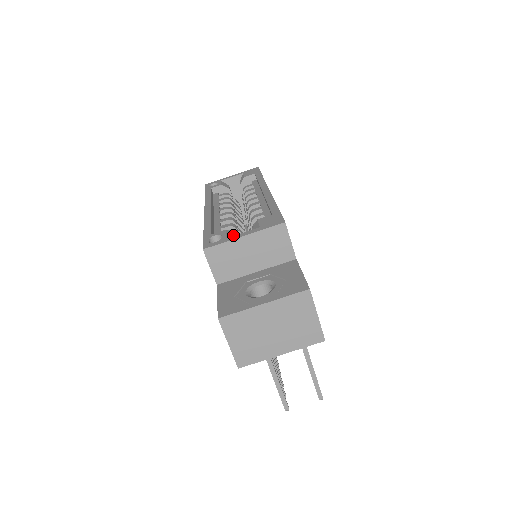
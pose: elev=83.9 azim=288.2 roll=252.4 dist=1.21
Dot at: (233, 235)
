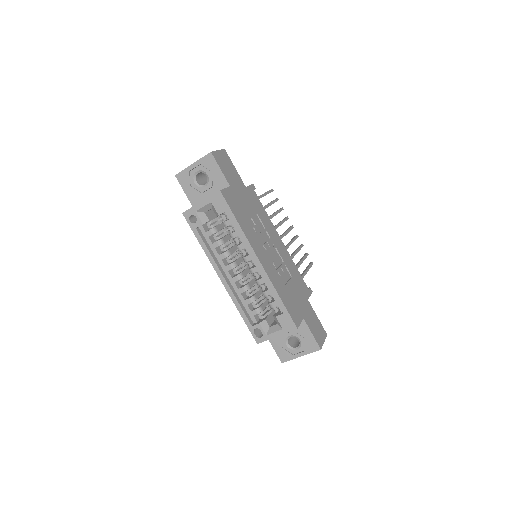
Dot at: (265, 324)
